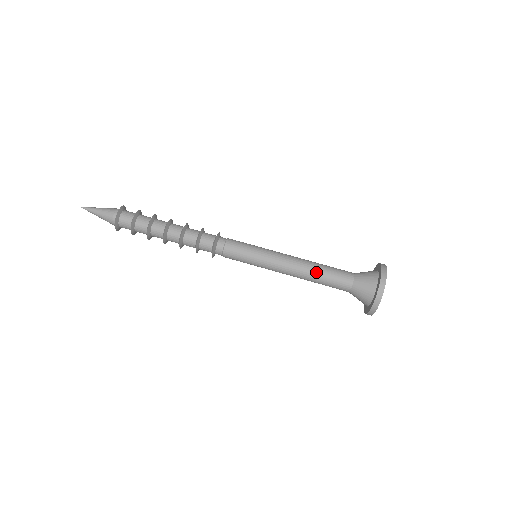
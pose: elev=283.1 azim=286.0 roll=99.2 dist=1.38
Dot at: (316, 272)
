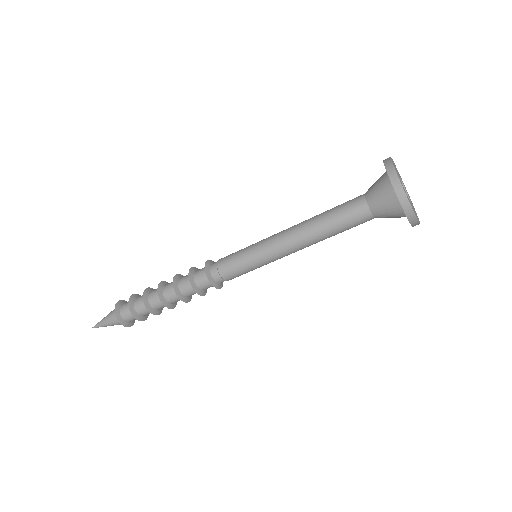
Dot at: (325, 235)
